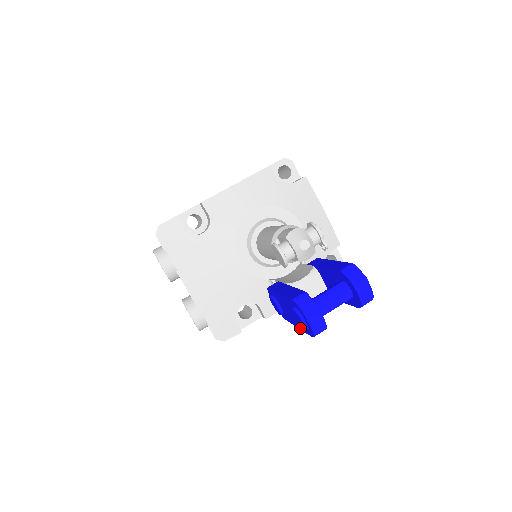
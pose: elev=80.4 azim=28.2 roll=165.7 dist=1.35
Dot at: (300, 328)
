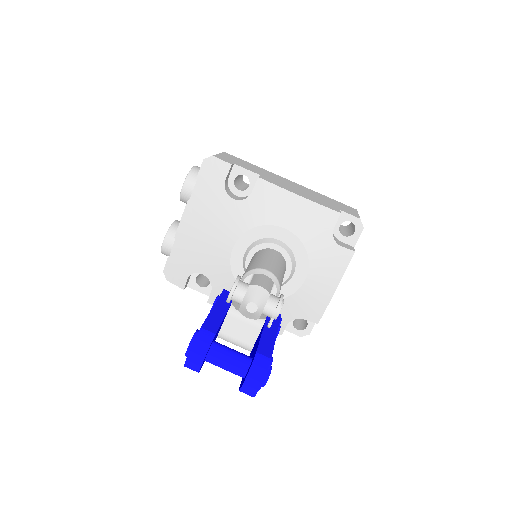
Dot at: occluded
